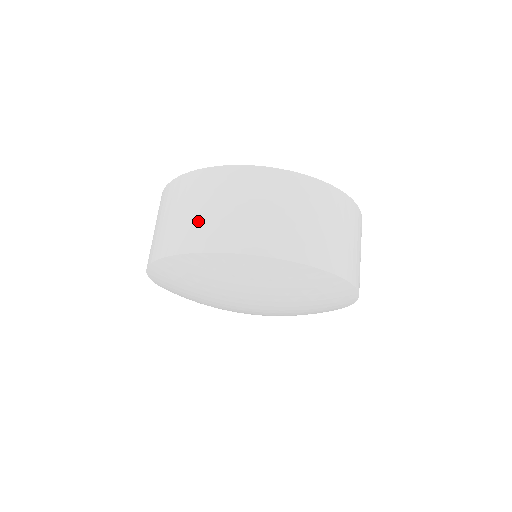
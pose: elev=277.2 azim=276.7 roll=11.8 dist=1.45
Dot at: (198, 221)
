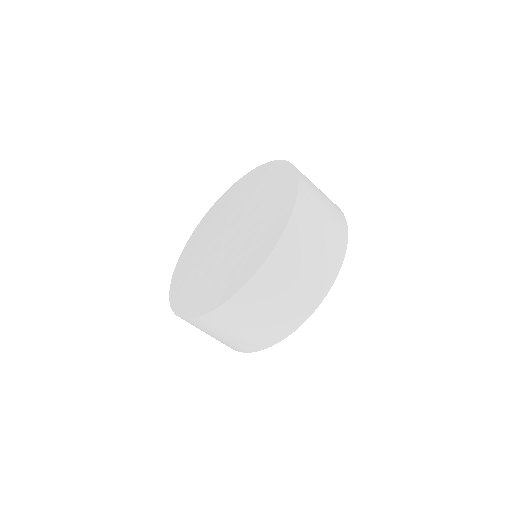
Dot at: (221, 341)
